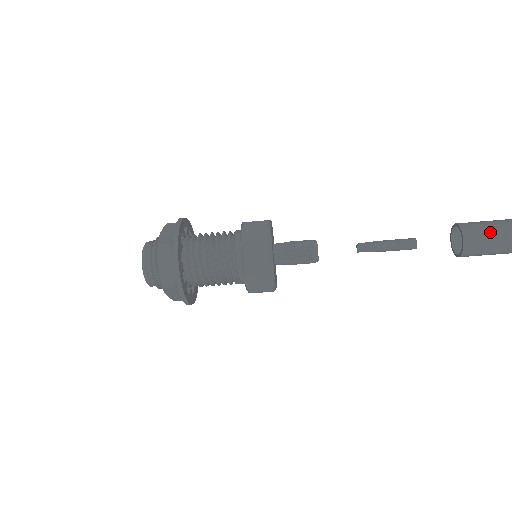
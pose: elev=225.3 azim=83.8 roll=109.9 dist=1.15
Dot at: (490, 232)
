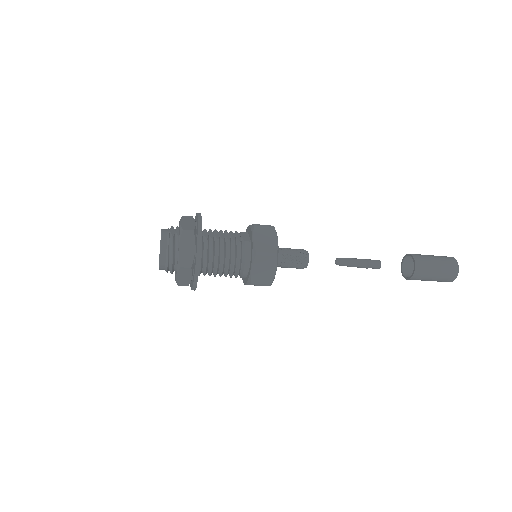
Dot at: (432, 276)
